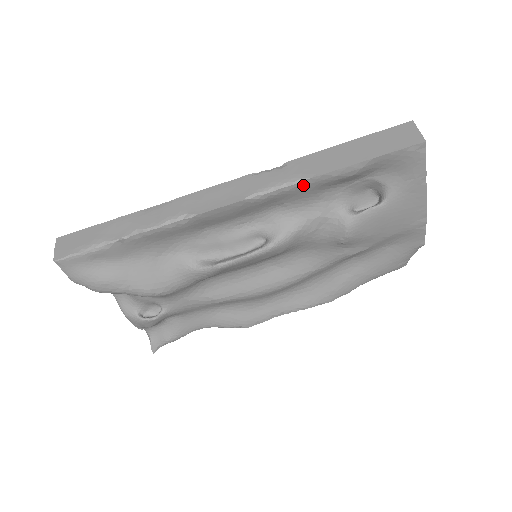
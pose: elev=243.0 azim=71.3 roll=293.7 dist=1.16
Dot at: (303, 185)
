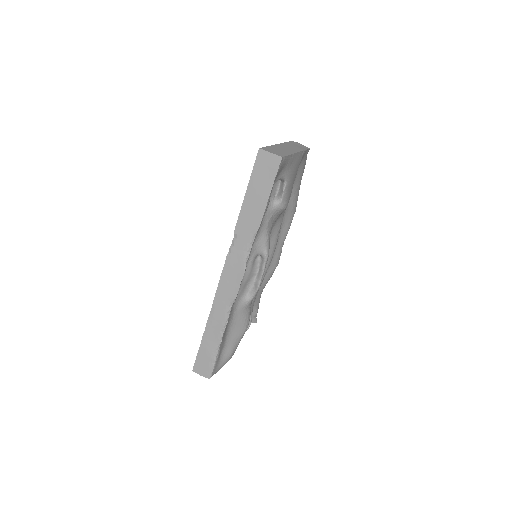
Dot at: occluded
